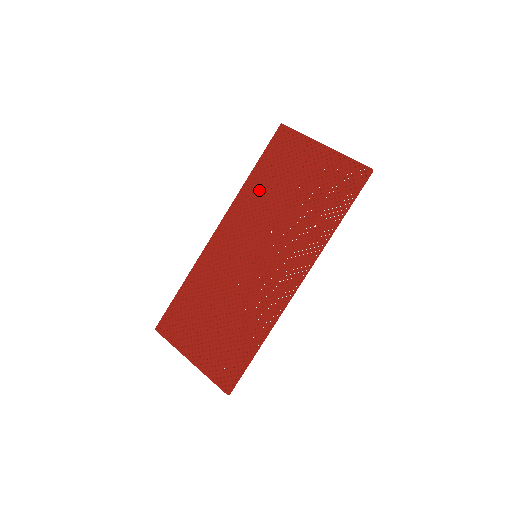
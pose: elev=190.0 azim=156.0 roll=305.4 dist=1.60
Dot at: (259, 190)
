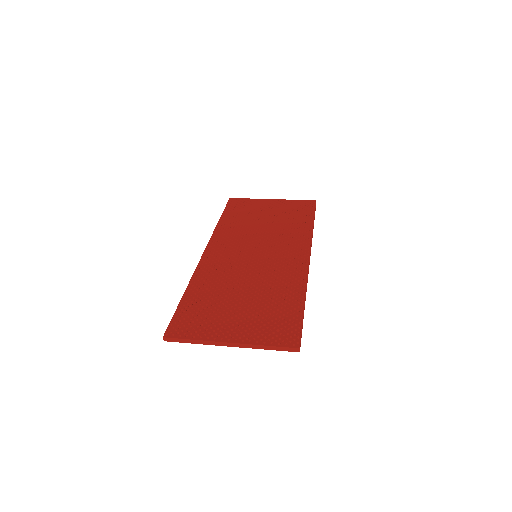
Dot at: (233, 225)
